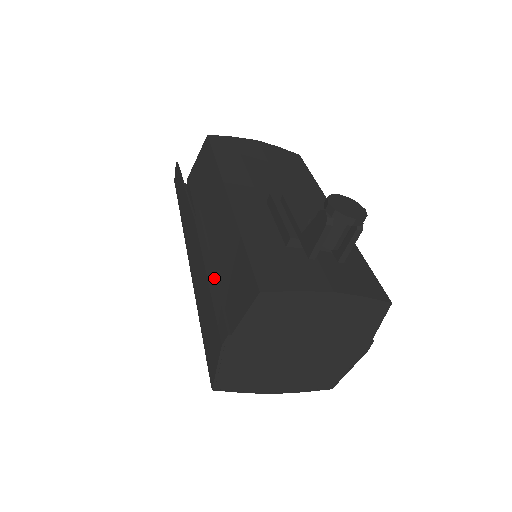
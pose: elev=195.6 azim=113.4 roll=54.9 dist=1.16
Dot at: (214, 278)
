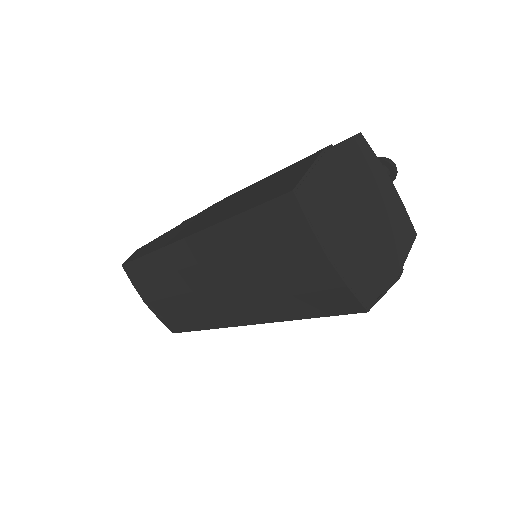
Dot at: occluded
